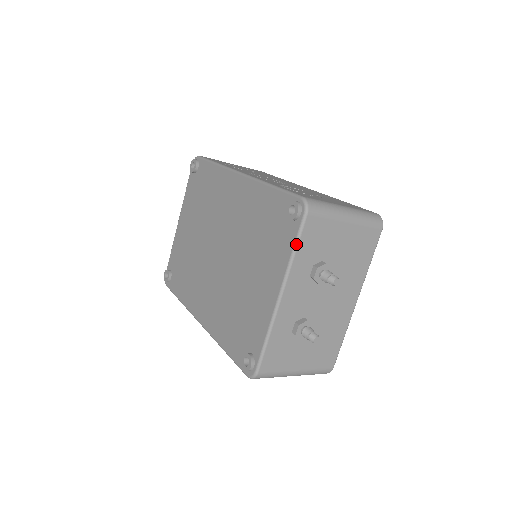
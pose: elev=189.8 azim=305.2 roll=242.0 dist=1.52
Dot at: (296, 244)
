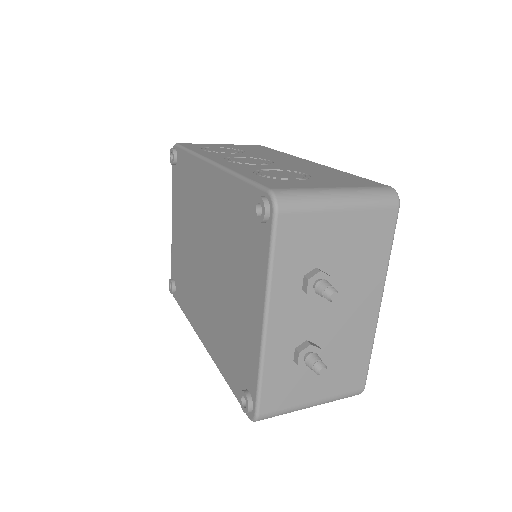
Dot at: (271, 255)
